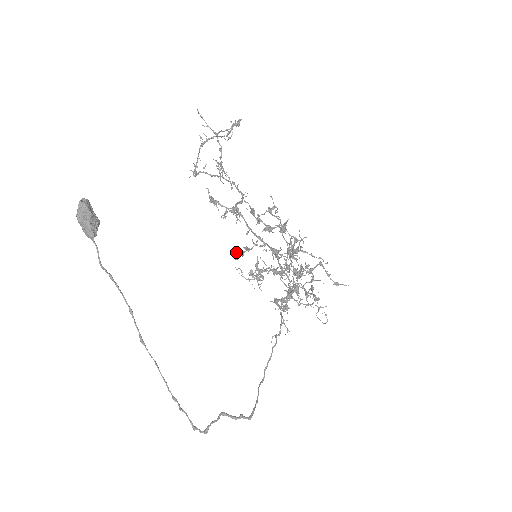
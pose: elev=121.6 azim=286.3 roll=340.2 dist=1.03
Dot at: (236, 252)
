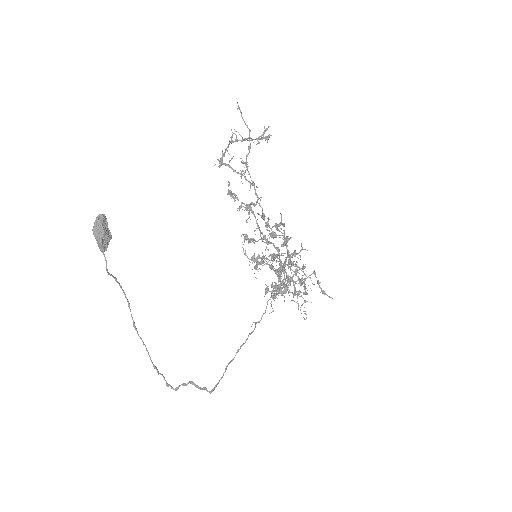
Dot at: (244, 238)
